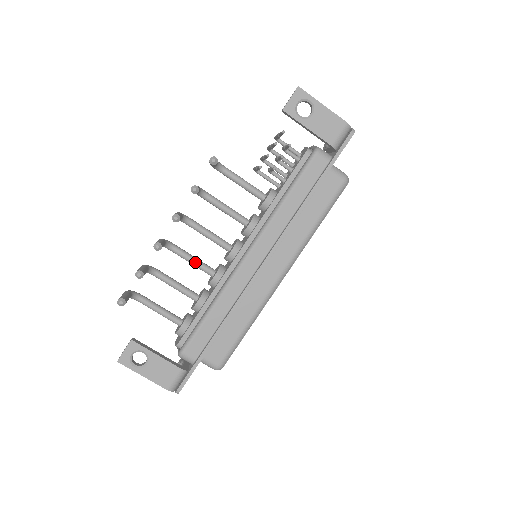
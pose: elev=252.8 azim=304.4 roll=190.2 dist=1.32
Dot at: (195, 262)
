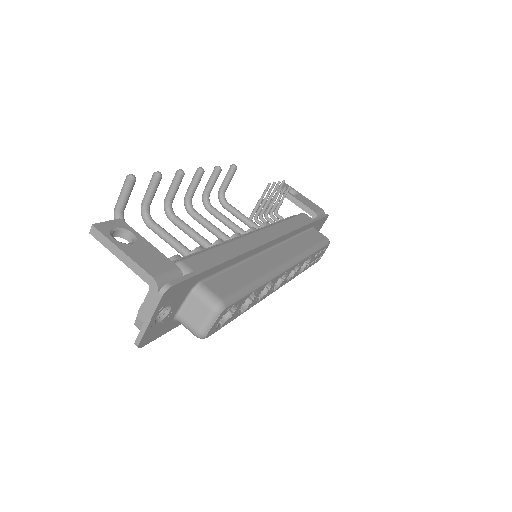
Dot at: (196, 232)
